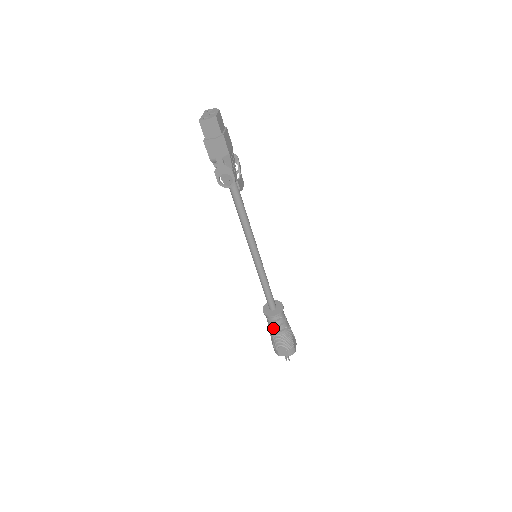
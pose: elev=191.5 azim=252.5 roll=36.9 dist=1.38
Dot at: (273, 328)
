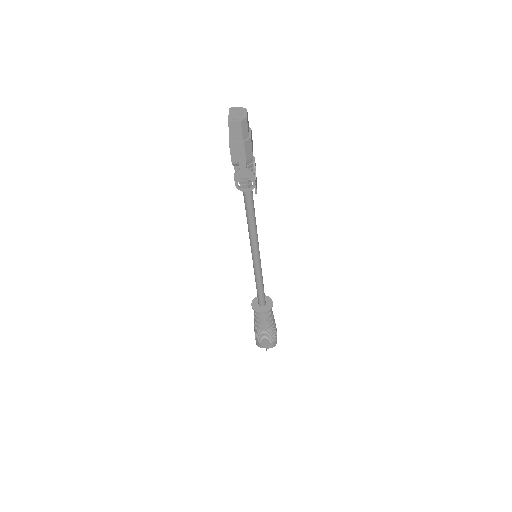
Dot at: (261, 323)
